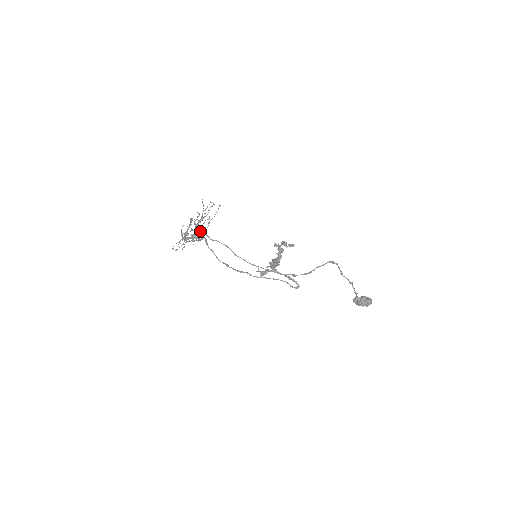
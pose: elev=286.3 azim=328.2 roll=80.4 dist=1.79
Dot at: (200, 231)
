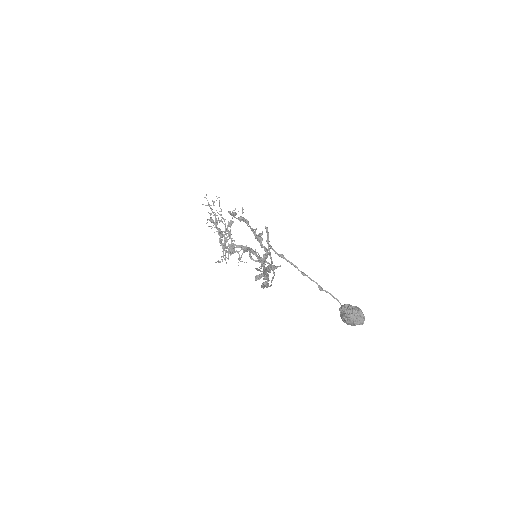
Dot at: occluded
